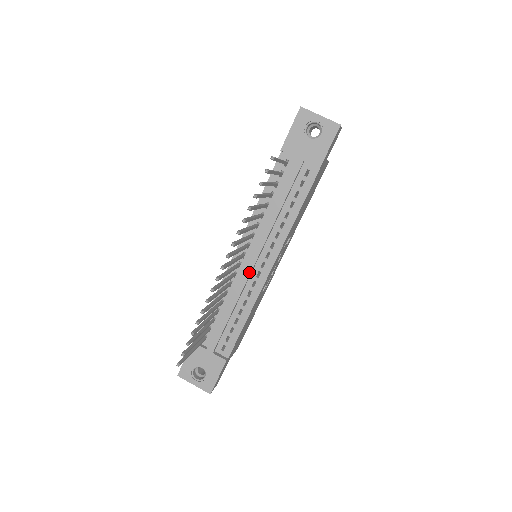
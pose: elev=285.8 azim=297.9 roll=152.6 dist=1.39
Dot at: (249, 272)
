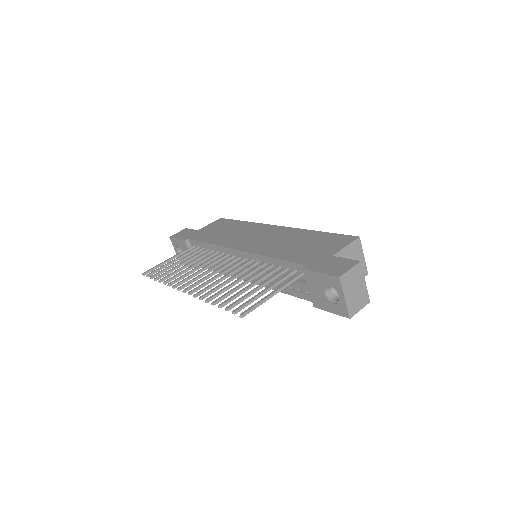
Dot at: (233, 268)
